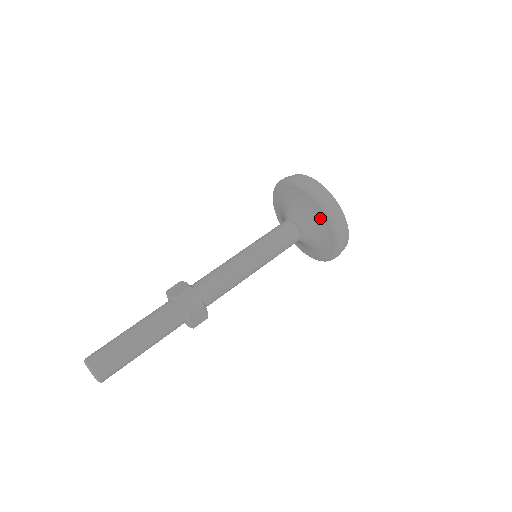
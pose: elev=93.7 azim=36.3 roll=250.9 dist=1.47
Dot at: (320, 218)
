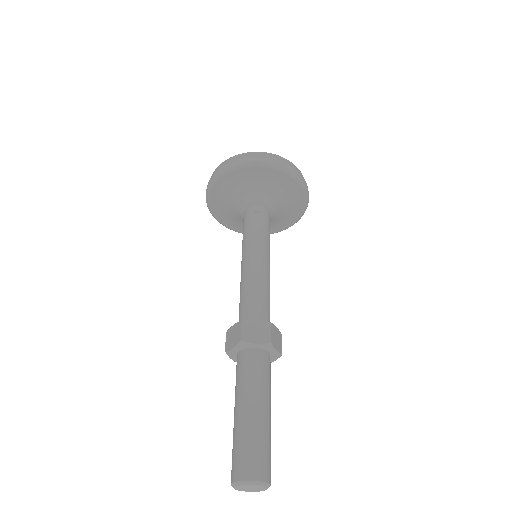
Dot at: (269, 176)
